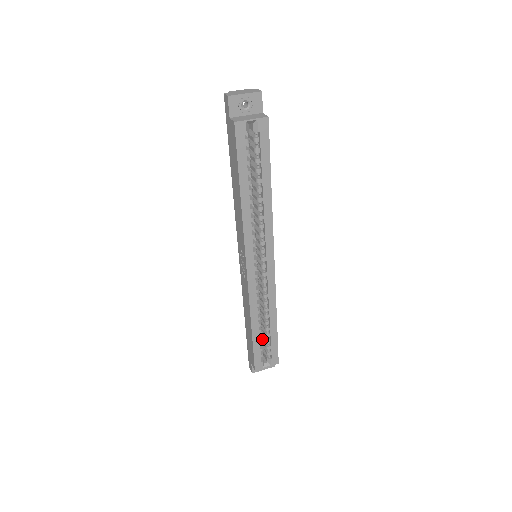
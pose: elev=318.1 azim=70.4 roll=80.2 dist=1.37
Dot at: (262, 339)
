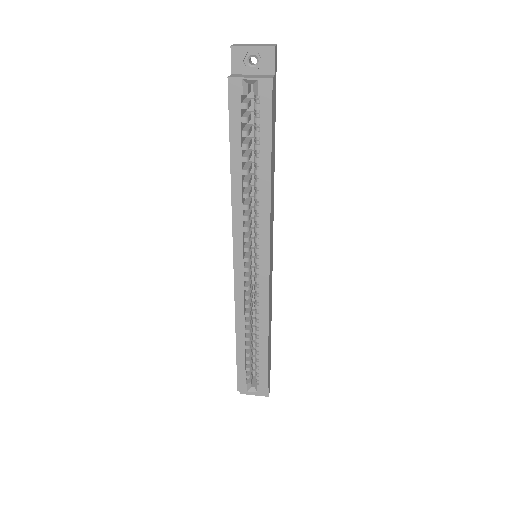
Dot at: occluded
